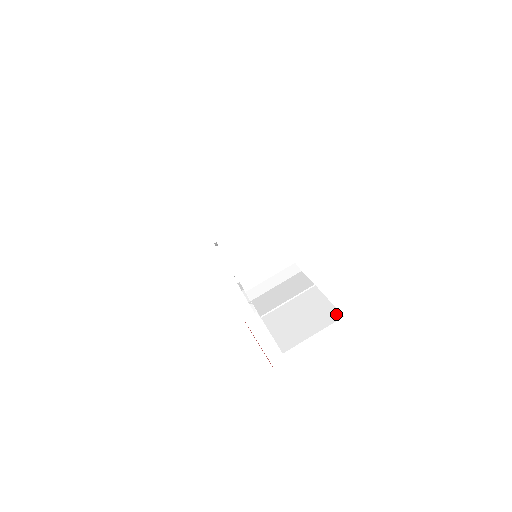
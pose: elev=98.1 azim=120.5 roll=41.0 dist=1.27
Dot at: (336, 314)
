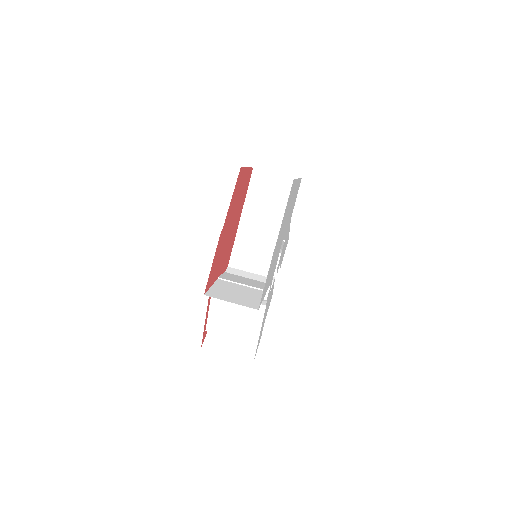
Dot at: (256, 306)
